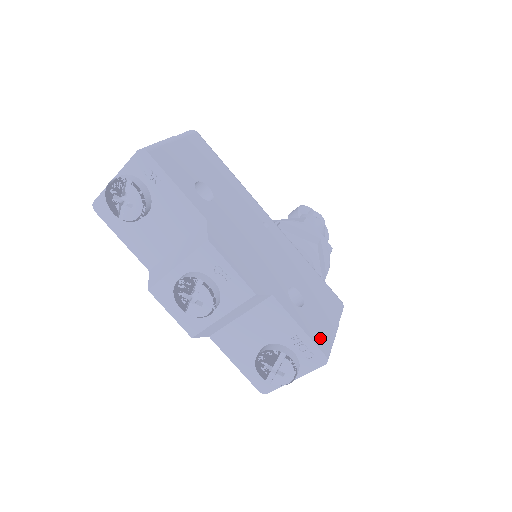
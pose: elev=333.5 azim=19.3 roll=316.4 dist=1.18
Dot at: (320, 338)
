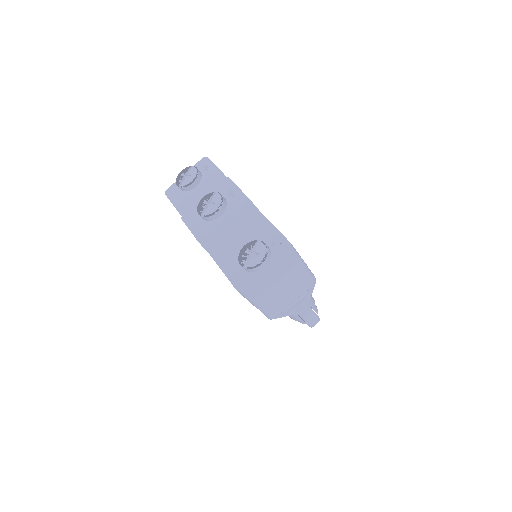
Dot at: occluded
